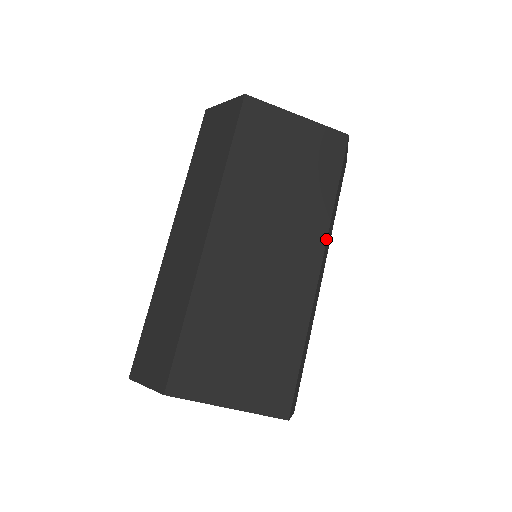
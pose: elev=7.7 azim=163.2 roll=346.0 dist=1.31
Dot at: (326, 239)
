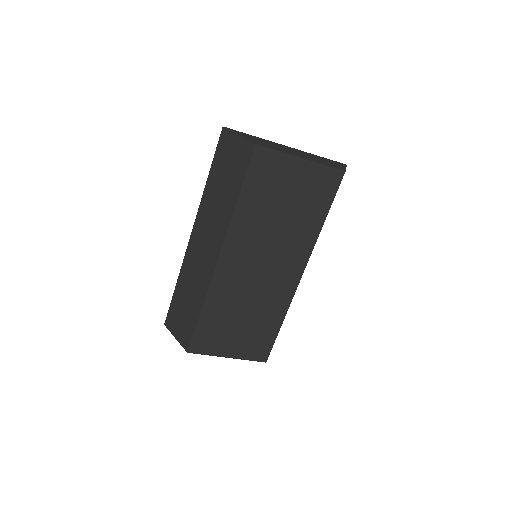
Dot at: occluded
